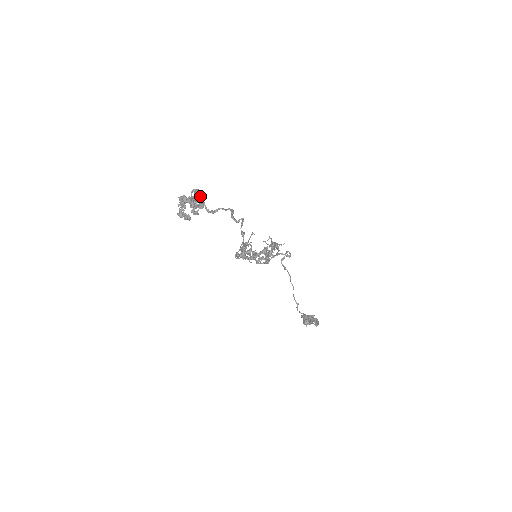
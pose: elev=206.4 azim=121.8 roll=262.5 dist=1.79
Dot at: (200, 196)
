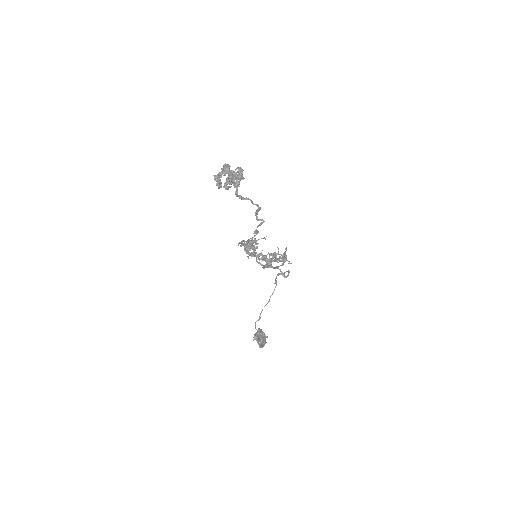
Dot at: (241, 177)
